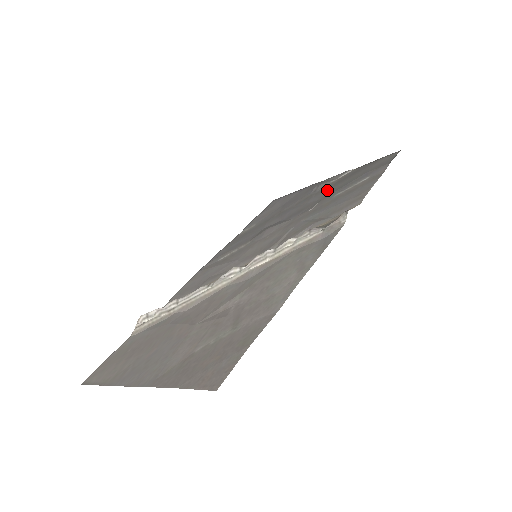
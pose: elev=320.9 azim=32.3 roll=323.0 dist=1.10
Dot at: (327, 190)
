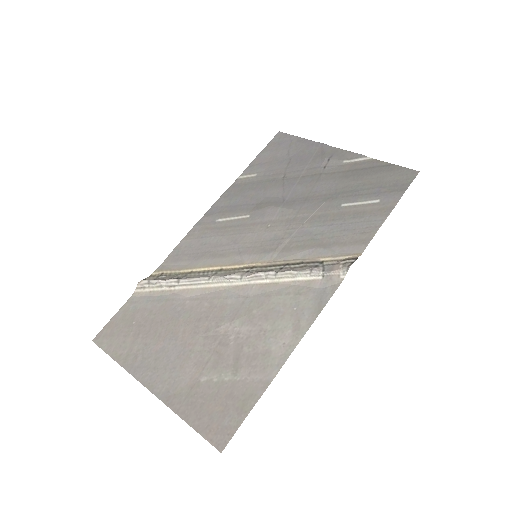
Dot at: (337, 180)
